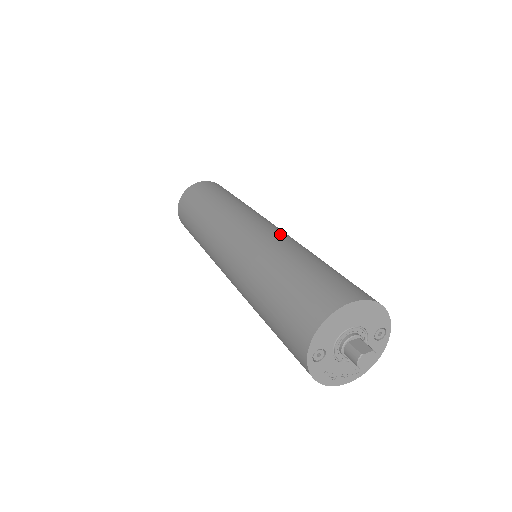
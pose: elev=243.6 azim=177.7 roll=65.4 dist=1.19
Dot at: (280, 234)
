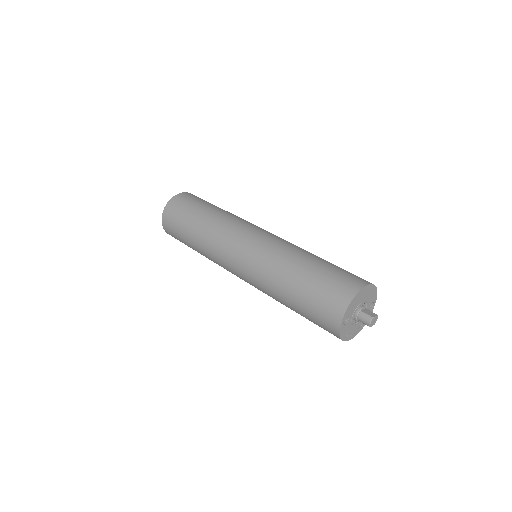
Dot at: (285, 240)
